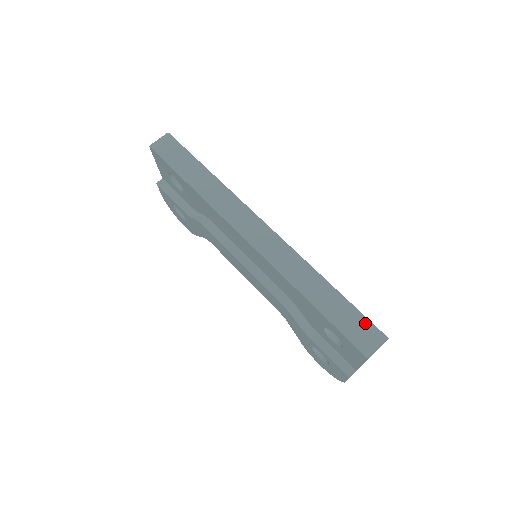
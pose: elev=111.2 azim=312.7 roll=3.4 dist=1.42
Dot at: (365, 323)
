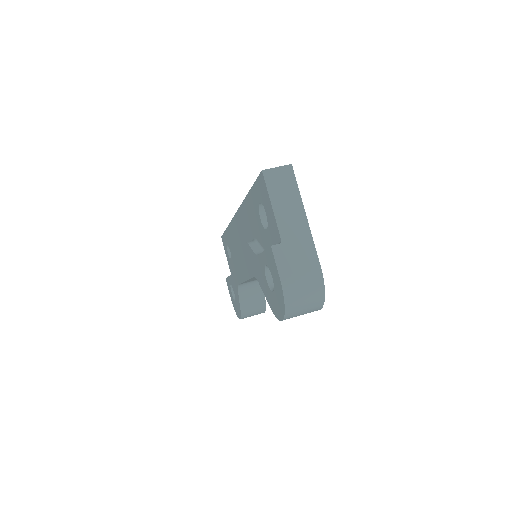
Dot at: occluded
